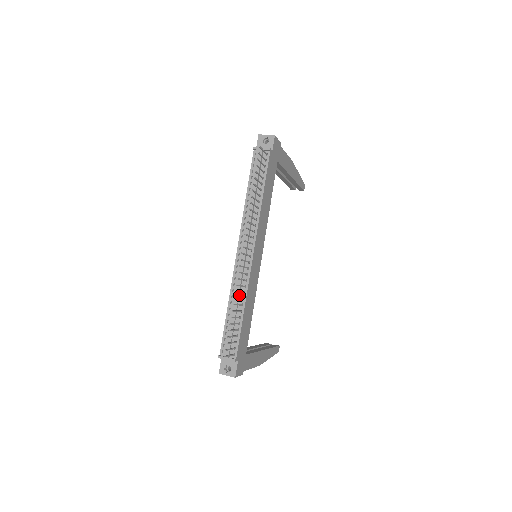
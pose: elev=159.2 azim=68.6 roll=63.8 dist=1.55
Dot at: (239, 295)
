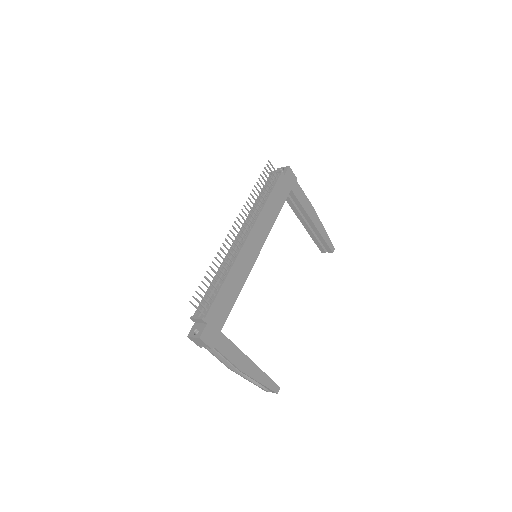
Dot at: occluded
